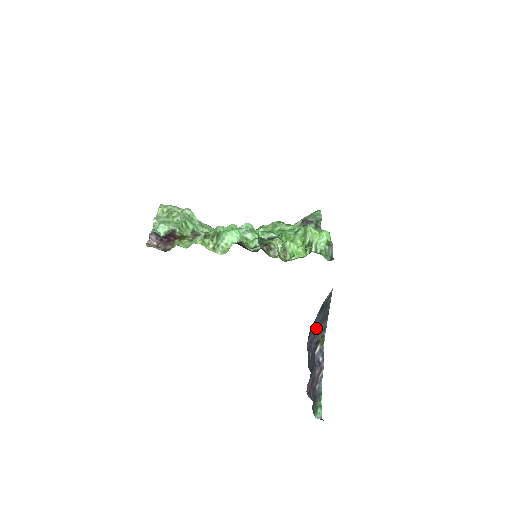
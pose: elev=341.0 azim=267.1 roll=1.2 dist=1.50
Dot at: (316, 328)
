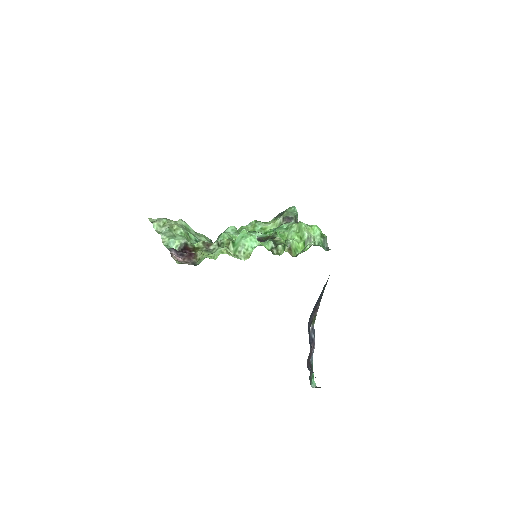
Dot at: (313, 310)
